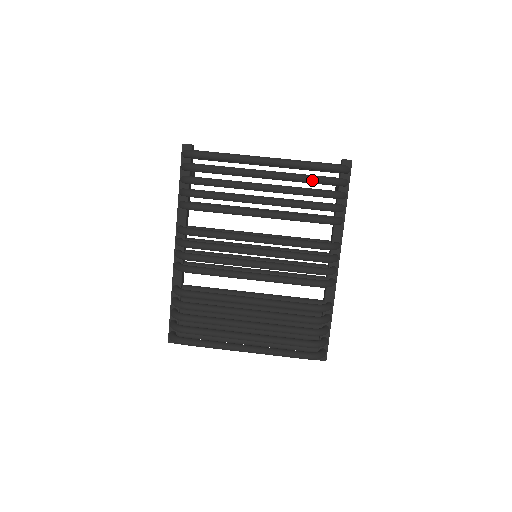
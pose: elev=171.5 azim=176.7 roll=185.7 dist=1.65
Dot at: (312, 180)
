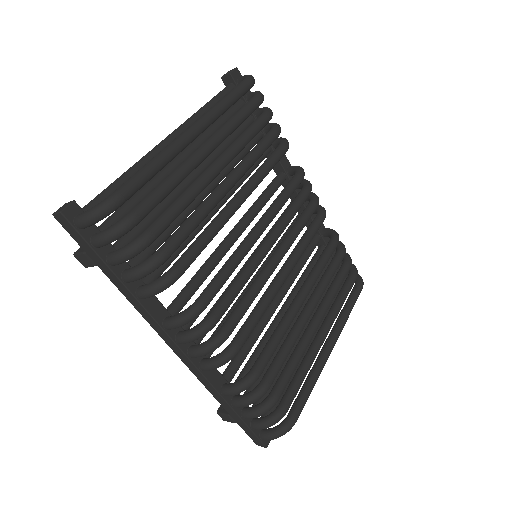
Dot at: (247, 114)
